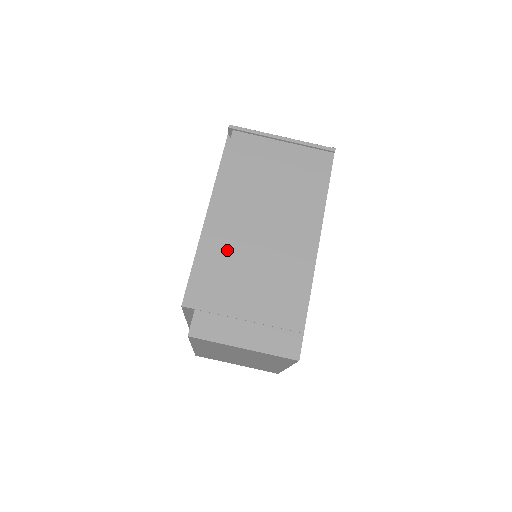
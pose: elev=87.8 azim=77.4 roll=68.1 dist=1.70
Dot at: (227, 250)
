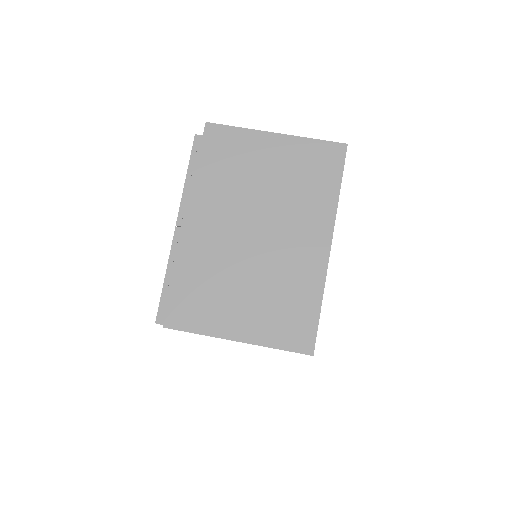
Dot at: occluded
